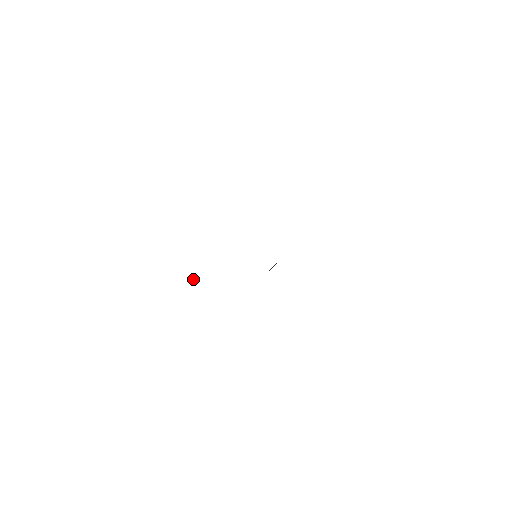
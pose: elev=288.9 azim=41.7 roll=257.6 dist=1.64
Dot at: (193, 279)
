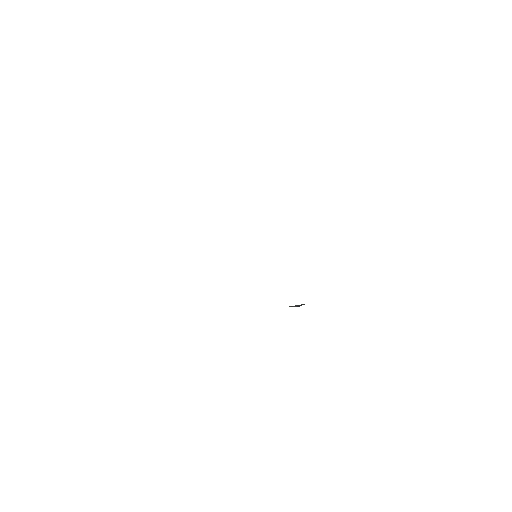
Dot at: occluded
